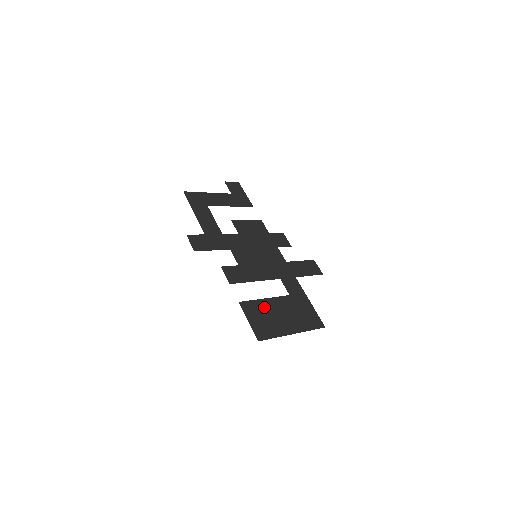
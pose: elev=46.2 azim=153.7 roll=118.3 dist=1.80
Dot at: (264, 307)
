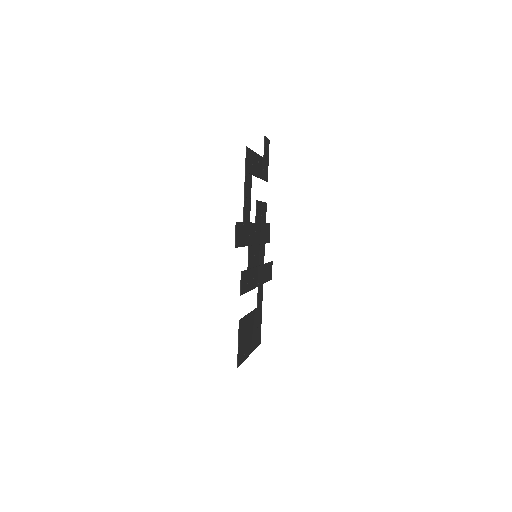
Dot at: (247, 325)
